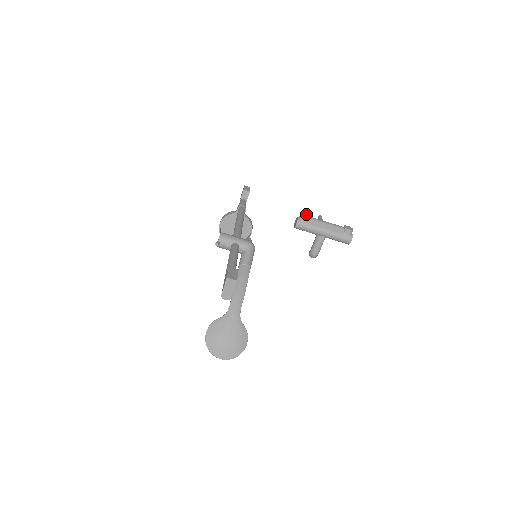
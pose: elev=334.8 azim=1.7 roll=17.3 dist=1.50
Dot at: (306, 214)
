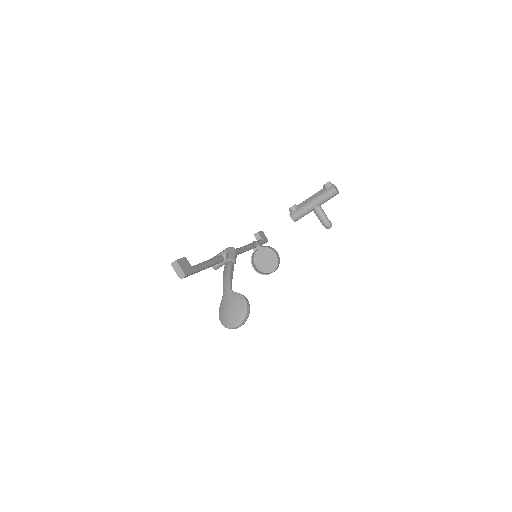
Dot at: (293, 206)
